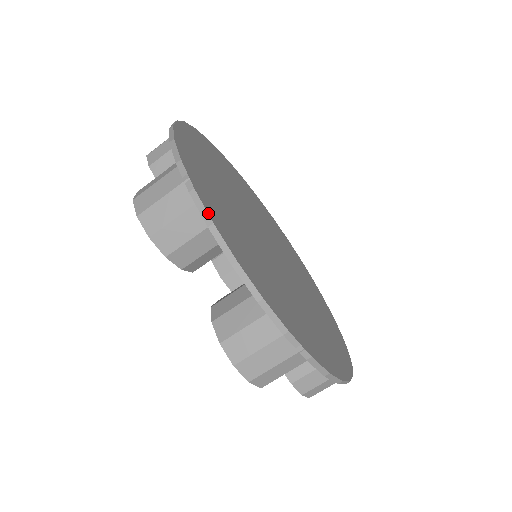
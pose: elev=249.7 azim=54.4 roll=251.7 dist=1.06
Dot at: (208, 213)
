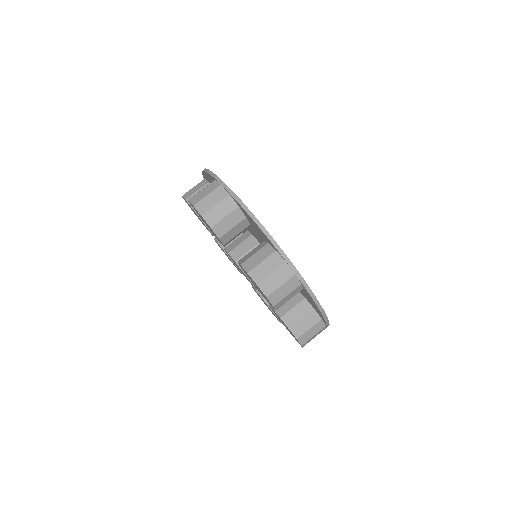
Dot at: occluded
